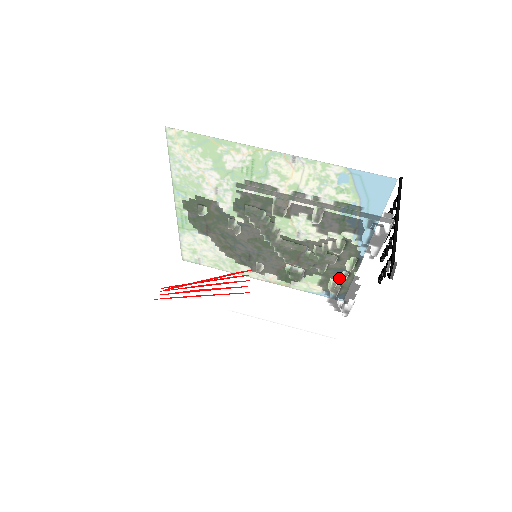
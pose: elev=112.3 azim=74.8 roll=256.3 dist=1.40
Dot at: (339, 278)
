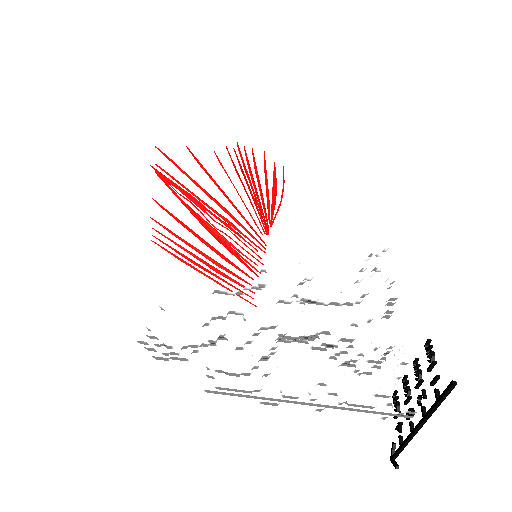
Dot at: occluded
